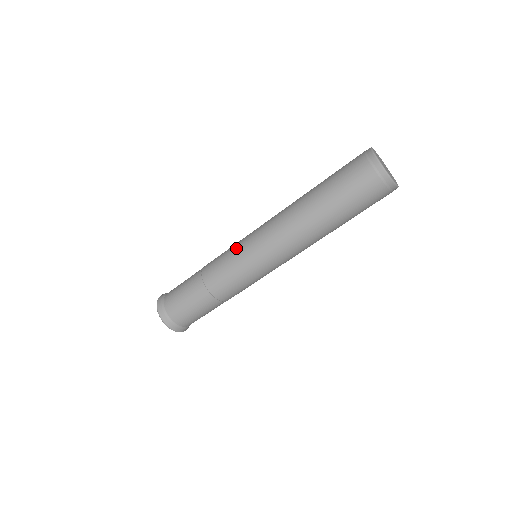
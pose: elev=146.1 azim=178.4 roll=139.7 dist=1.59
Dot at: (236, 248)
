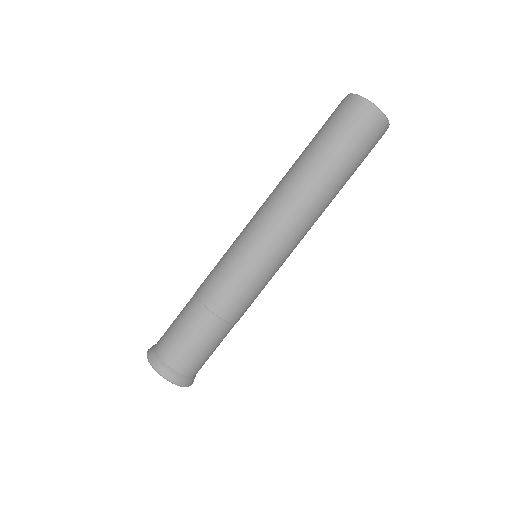
Dot at: (248, 264)
